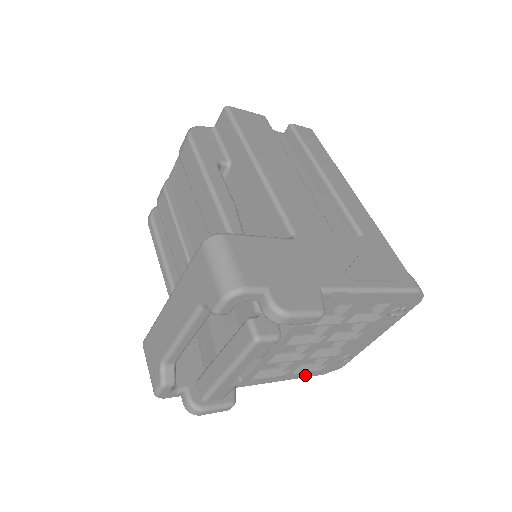
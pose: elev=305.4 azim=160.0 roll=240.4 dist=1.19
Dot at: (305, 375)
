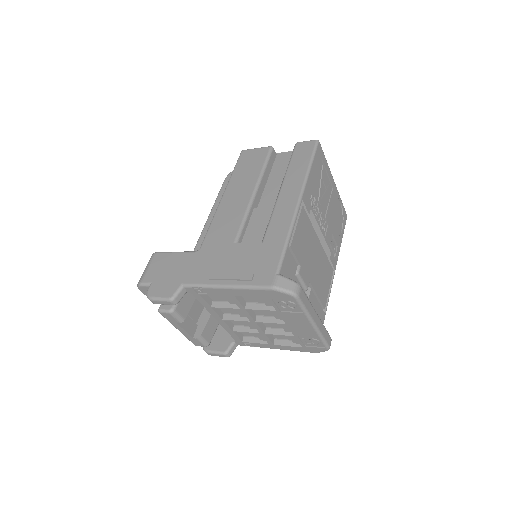
Dot at: (293, 349)
